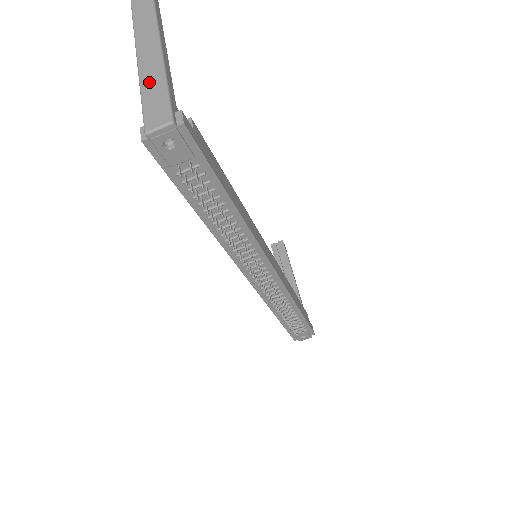
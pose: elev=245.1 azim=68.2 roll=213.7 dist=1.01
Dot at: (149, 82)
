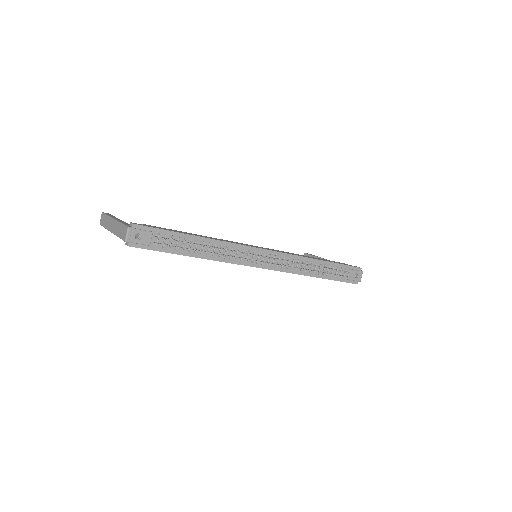
Dot at: (117, 231)
